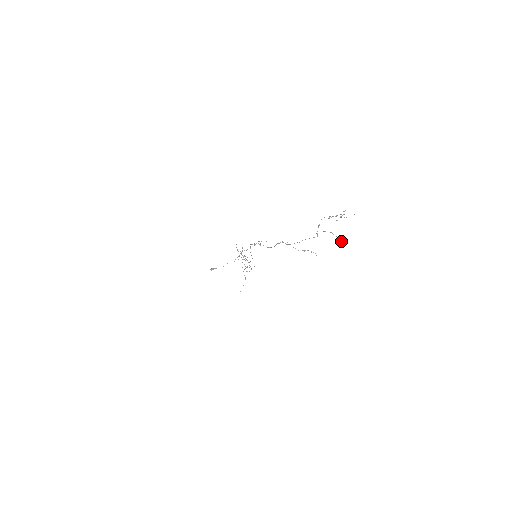
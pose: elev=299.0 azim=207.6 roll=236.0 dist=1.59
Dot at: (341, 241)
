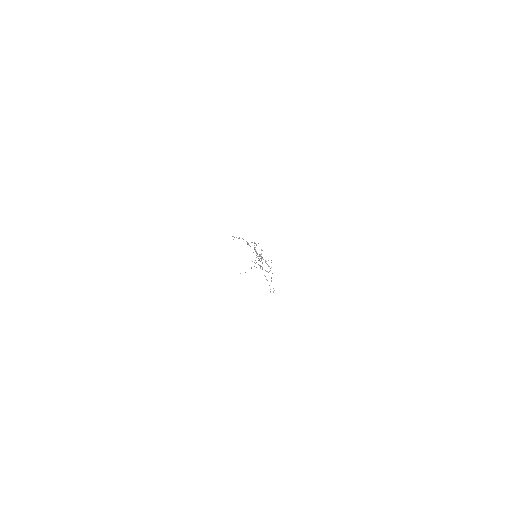
Dot at: (273, 291)
